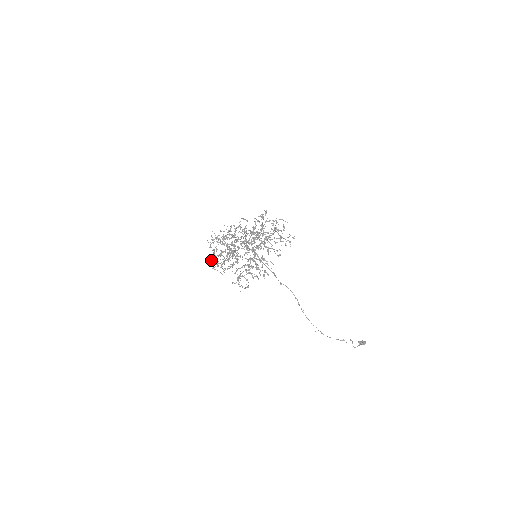
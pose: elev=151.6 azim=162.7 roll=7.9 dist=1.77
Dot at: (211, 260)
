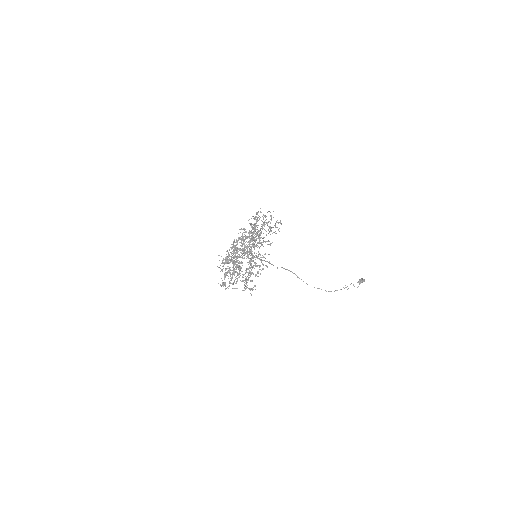
Dot at: occluded
